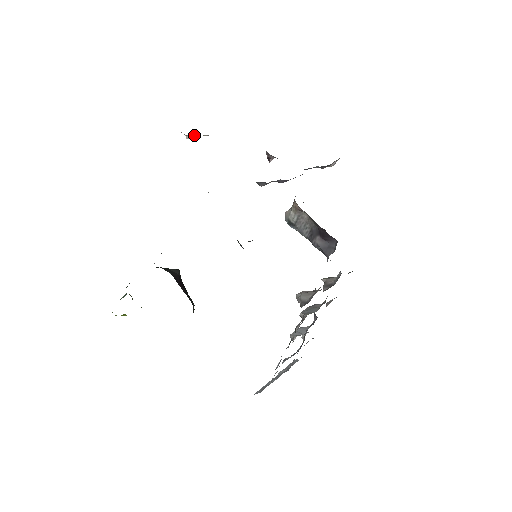
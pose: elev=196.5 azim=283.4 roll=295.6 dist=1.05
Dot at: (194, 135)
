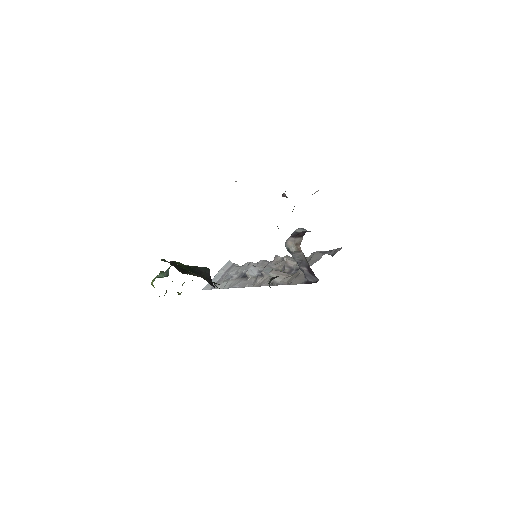
Dot at: occluded
